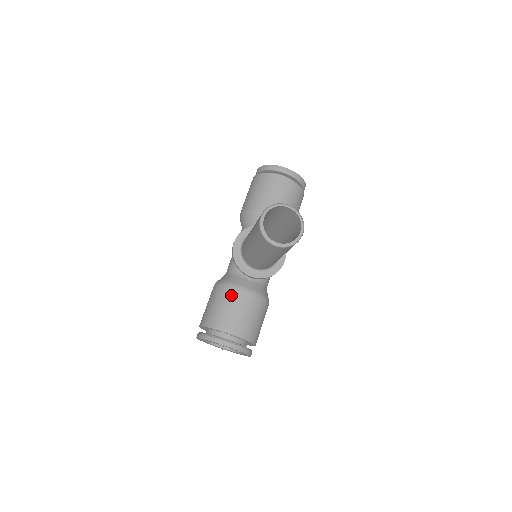
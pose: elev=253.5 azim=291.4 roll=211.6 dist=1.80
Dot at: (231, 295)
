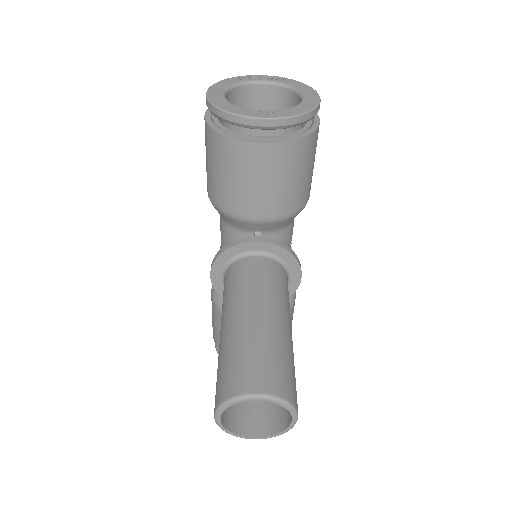
Dot at: occluded
